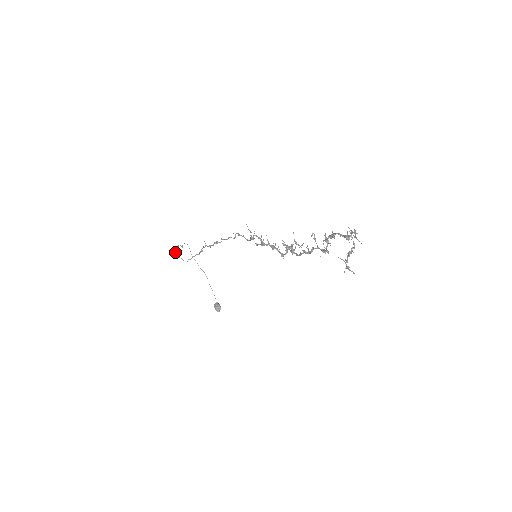
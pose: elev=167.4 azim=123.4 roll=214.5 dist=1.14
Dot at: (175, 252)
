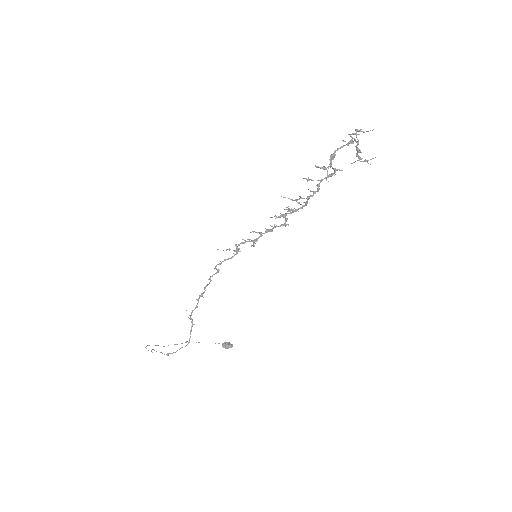
Dot at: (168, 353)
